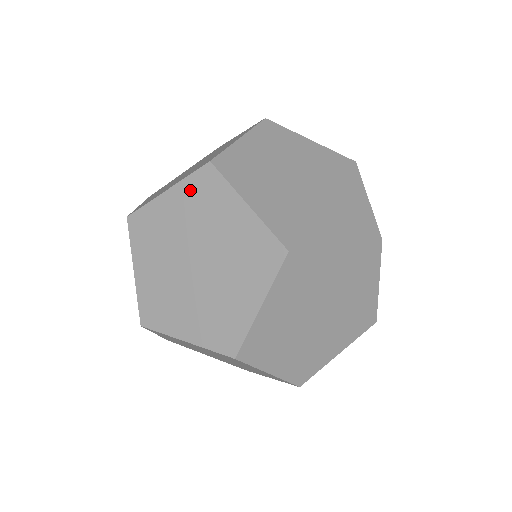
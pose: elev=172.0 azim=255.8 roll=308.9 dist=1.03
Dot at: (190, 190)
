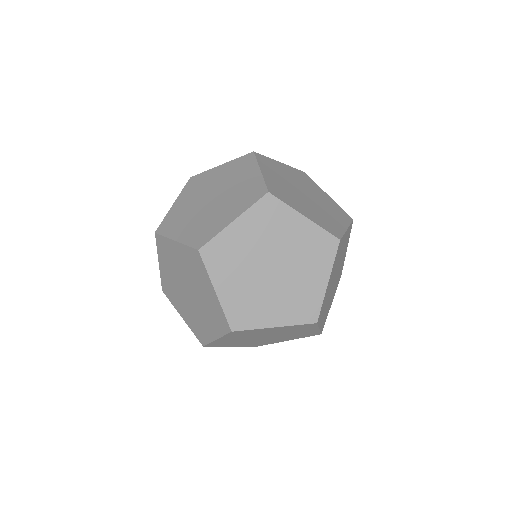
Dot at: (234, 164)
